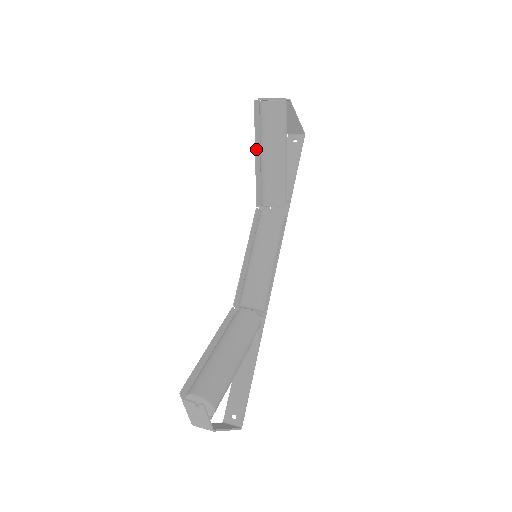
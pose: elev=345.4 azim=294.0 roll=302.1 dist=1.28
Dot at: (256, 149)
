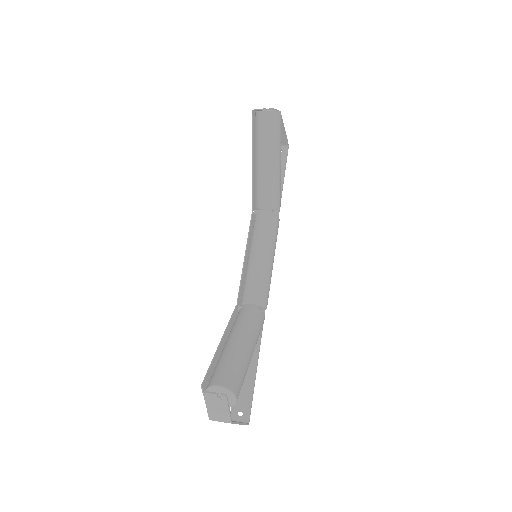
Dot at: (253, 156)
